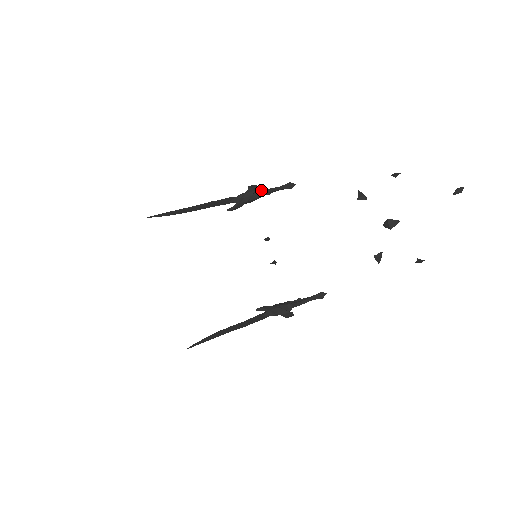
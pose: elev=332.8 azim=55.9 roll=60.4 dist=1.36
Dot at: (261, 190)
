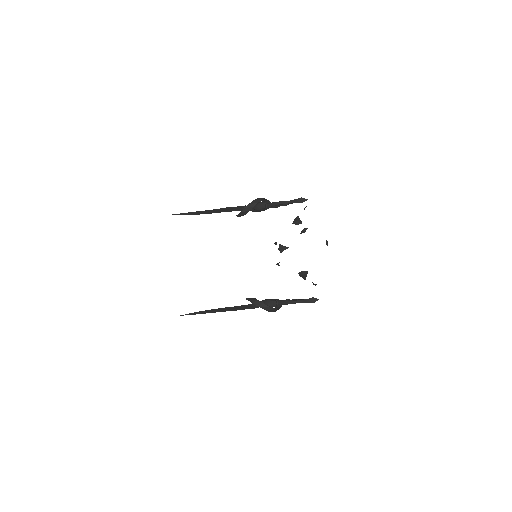
Dot at: (272, 202)
